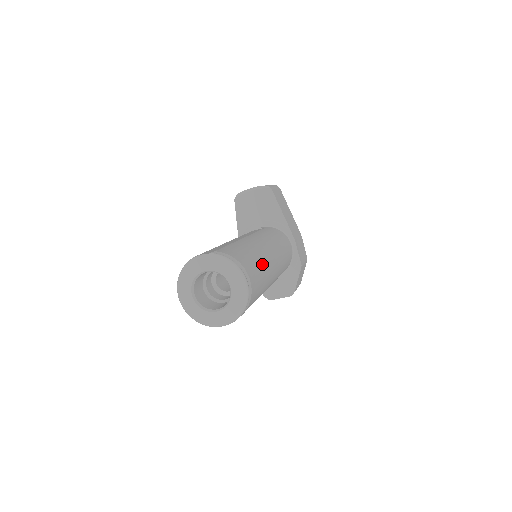
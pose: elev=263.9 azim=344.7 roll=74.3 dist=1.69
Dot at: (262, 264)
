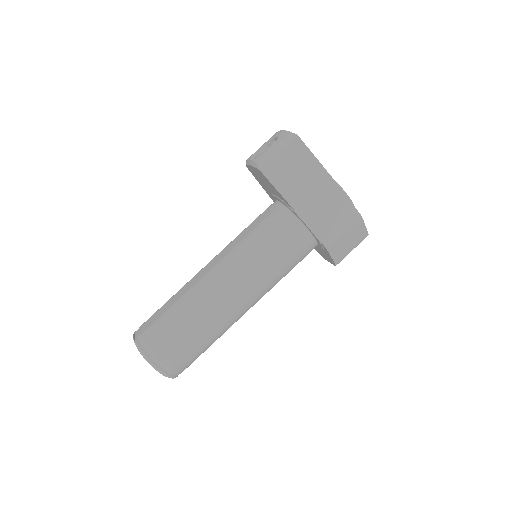
Dot at: (197, 328)
